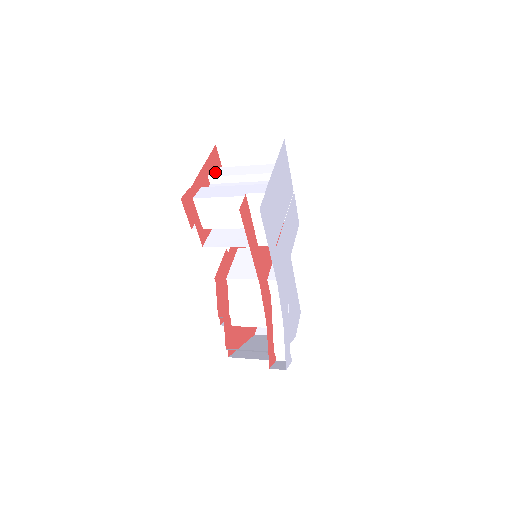
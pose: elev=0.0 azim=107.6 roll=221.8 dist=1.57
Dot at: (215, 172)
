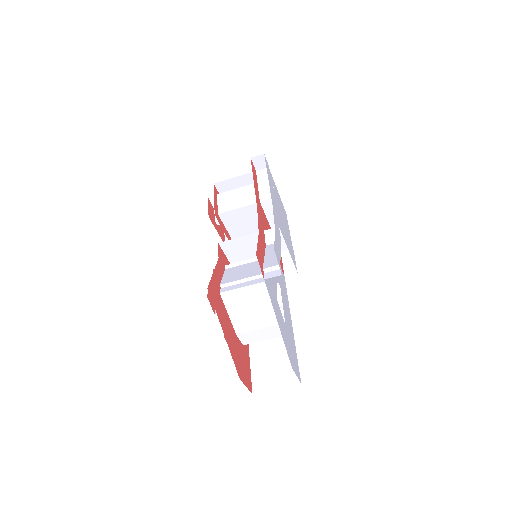
Dot at: occluded
